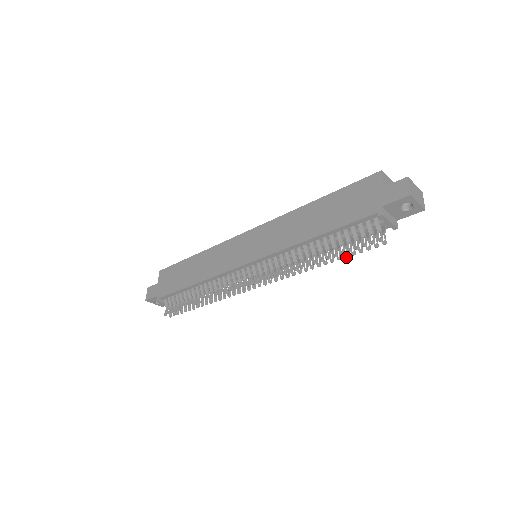
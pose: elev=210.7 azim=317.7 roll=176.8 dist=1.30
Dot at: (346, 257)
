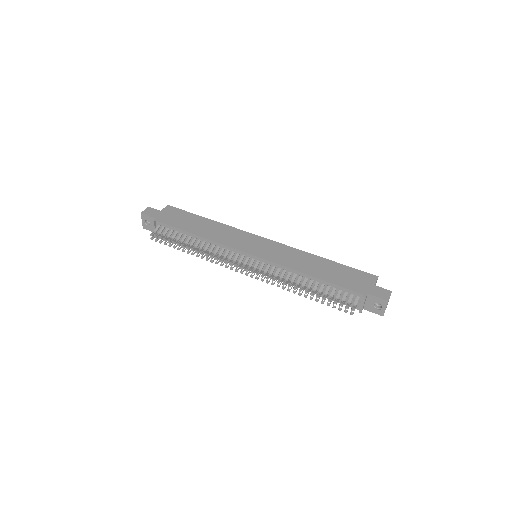
Dot at: (322, 303)
